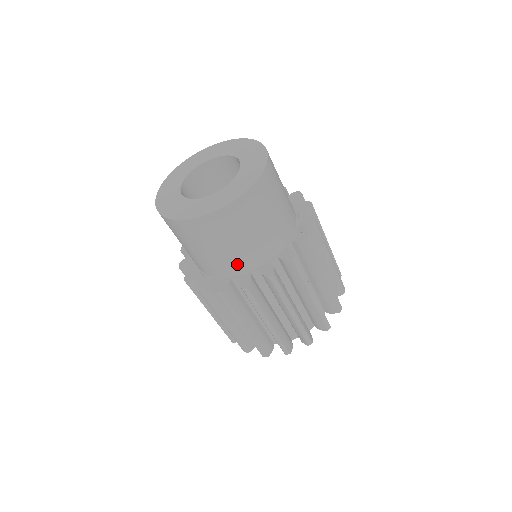
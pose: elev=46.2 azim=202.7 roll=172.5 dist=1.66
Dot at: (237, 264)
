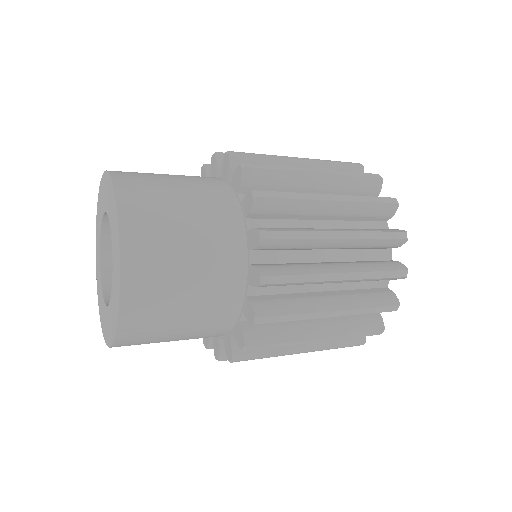
Dot at: occluded
